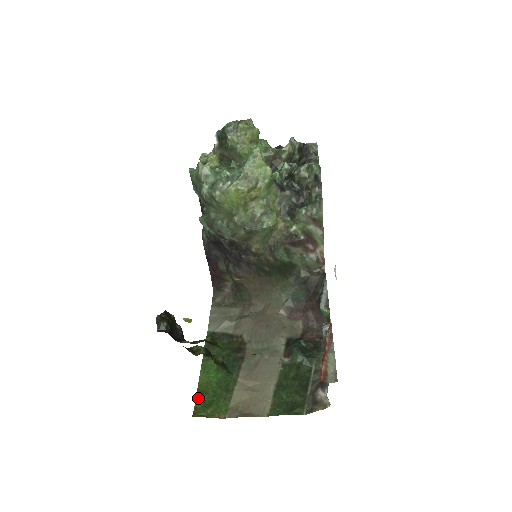
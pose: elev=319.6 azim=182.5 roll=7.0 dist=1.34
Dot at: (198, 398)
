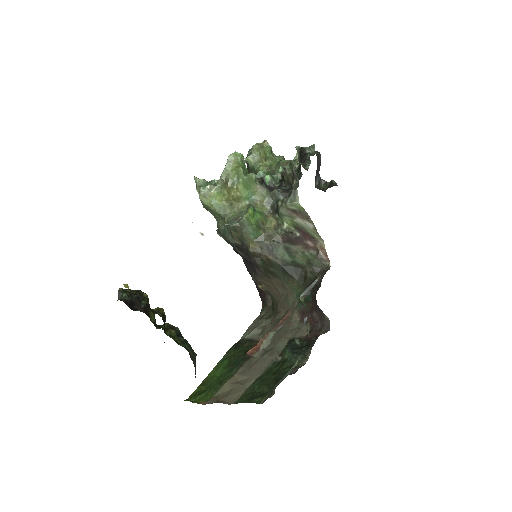
Dot at: (198, 388)
